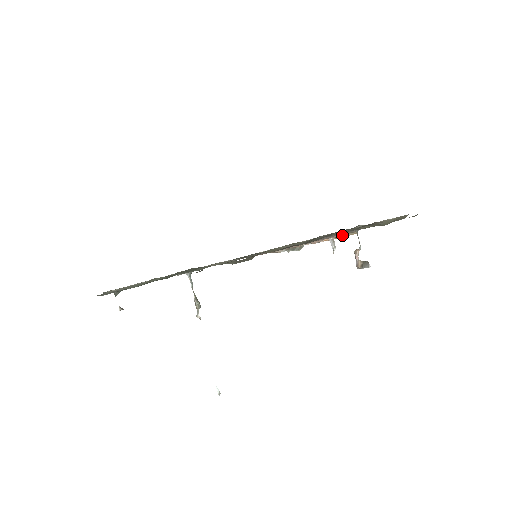
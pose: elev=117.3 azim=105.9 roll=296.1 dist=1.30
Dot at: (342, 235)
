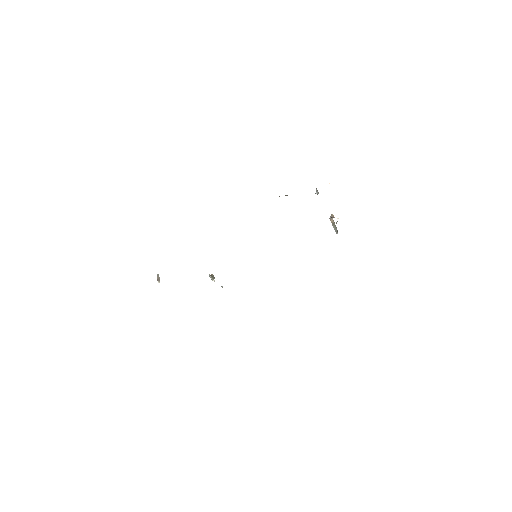
Dot at: occluded
